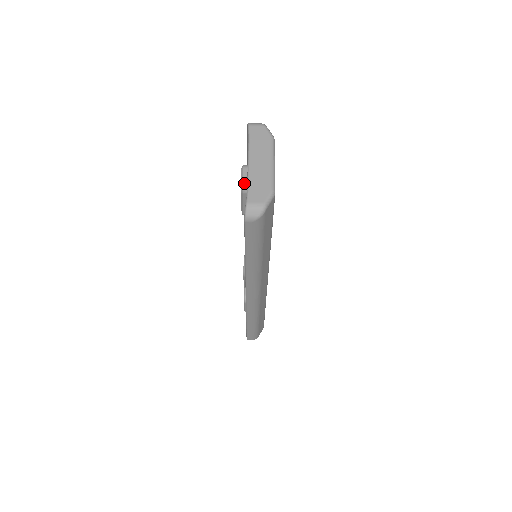
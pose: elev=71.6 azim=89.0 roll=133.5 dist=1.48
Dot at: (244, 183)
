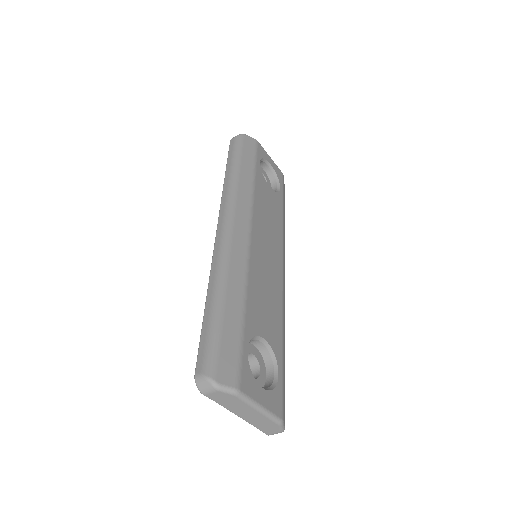
Dot at: occluded
